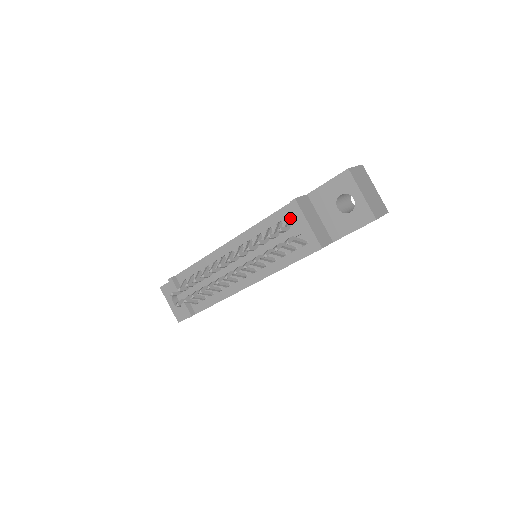
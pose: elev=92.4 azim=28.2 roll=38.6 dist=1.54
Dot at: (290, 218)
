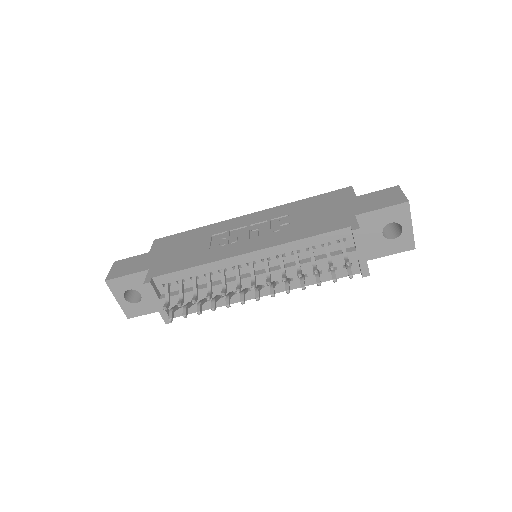
Dot at: (344, 244)
